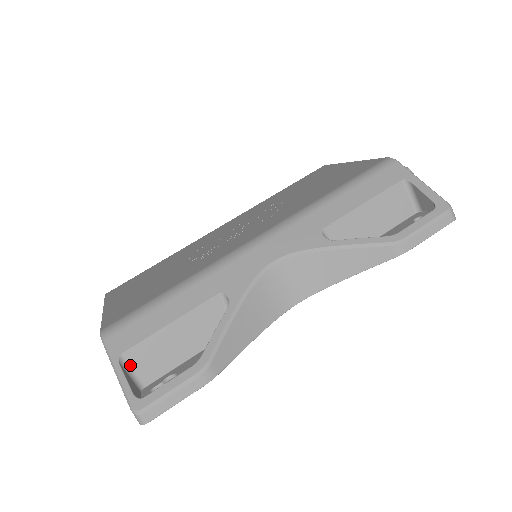
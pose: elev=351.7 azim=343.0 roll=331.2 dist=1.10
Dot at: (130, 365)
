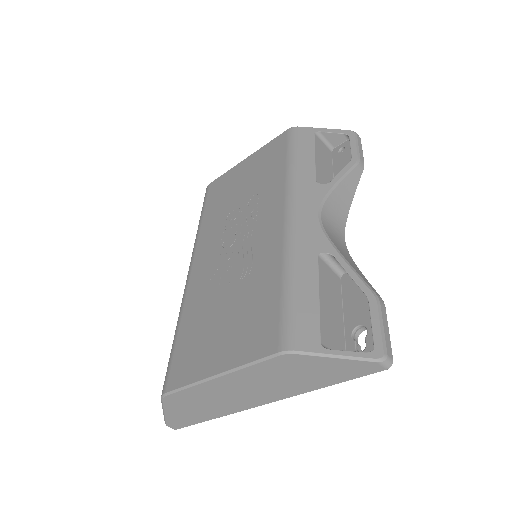
Dot at: occluded
